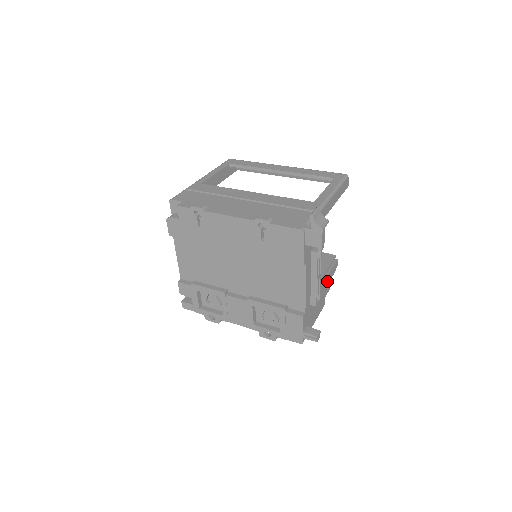
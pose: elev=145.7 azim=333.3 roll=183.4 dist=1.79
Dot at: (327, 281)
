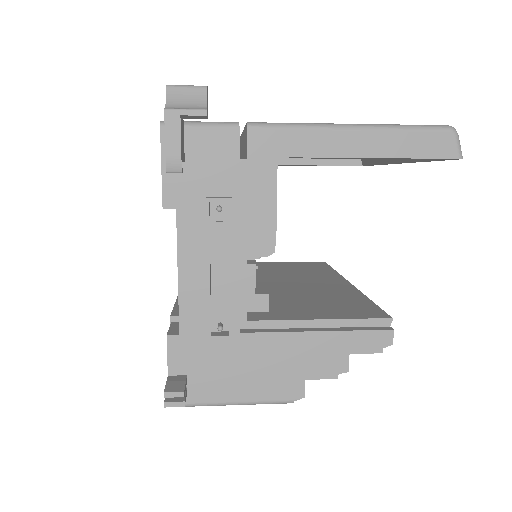
Dot at: (319, 344)
